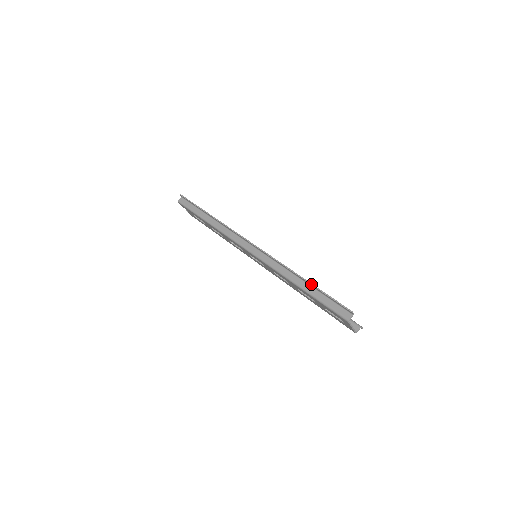
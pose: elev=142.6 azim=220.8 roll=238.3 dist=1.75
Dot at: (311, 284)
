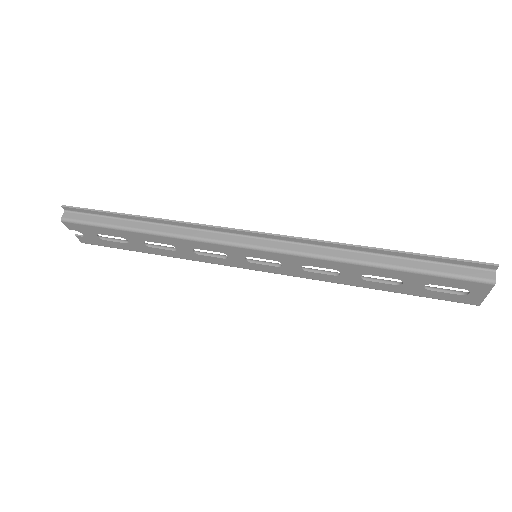
Dot at: (402, 252)
